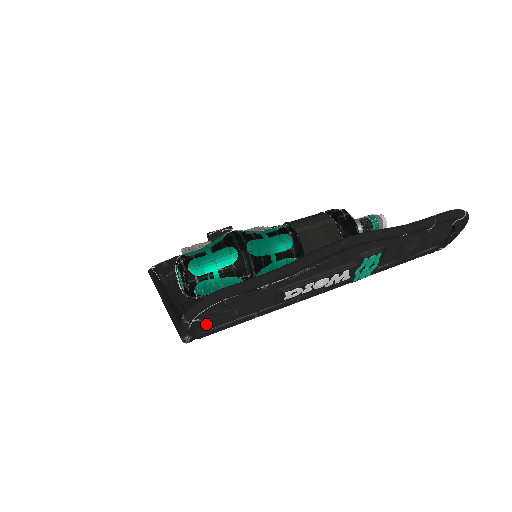
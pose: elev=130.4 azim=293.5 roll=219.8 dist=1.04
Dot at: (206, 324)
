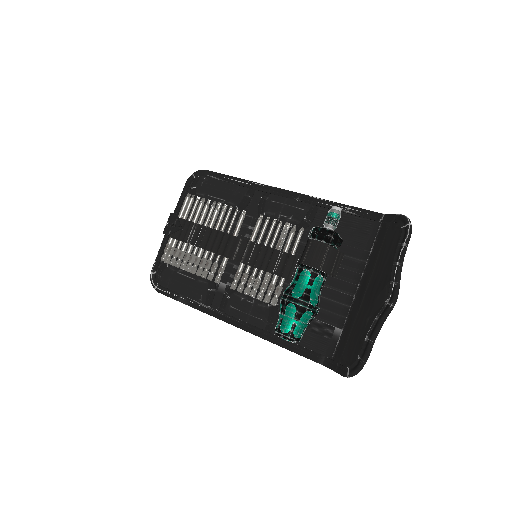
Dot at: (345, 363)
